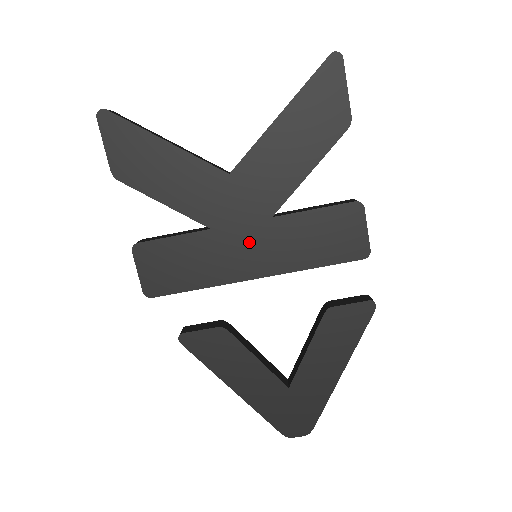
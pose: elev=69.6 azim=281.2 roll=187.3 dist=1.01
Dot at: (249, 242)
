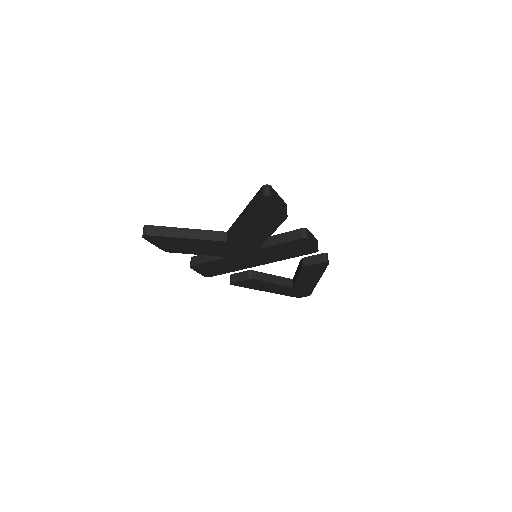
Dot at: (250, 257)
